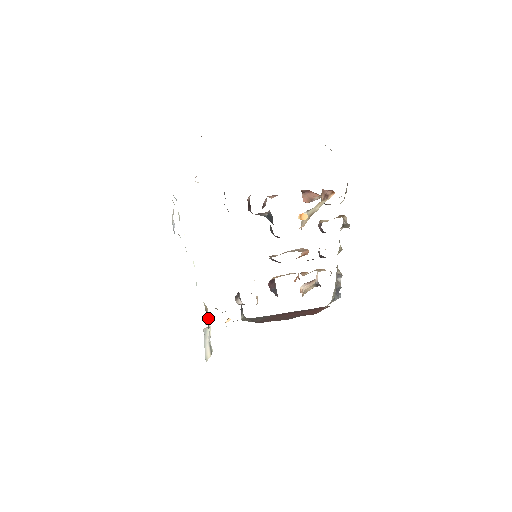
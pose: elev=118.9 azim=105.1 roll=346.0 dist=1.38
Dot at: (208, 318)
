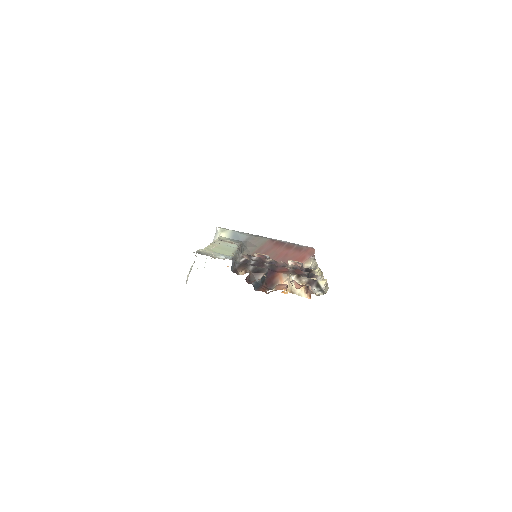
Dot at: occluded
